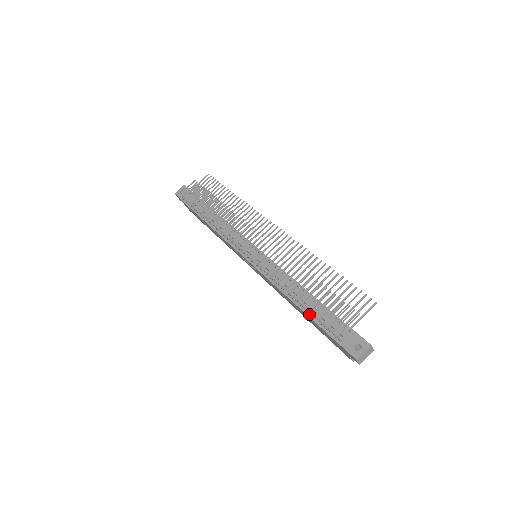
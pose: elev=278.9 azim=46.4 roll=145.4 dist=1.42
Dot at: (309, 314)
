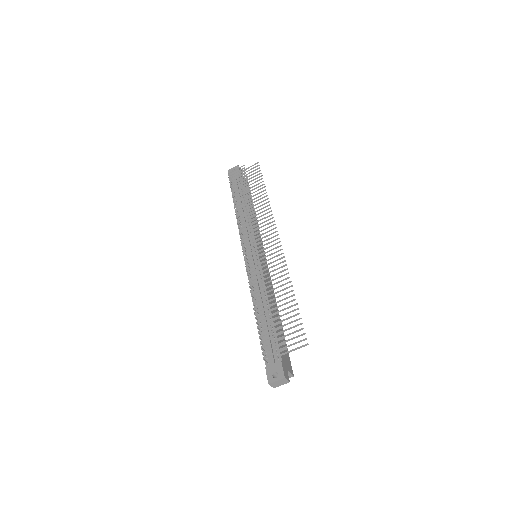
Dot at: (260, 328)
